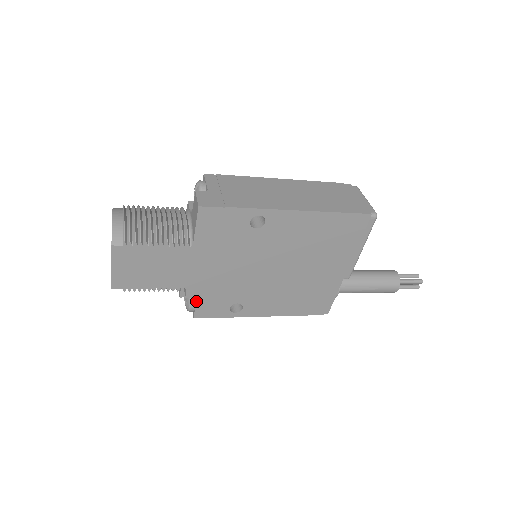
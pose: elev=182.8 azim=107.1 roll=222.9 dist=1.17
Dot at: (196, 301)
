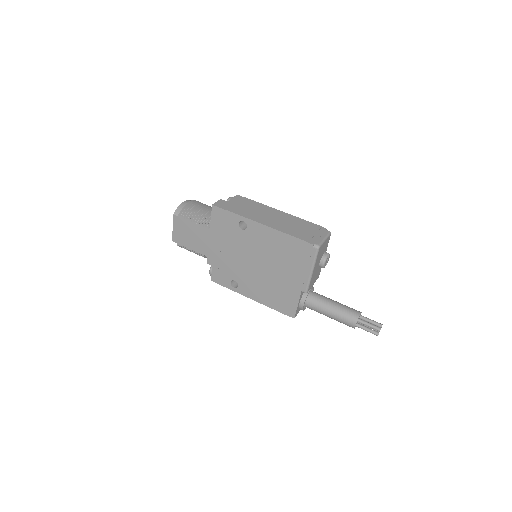
Dot at: (212, 268)
